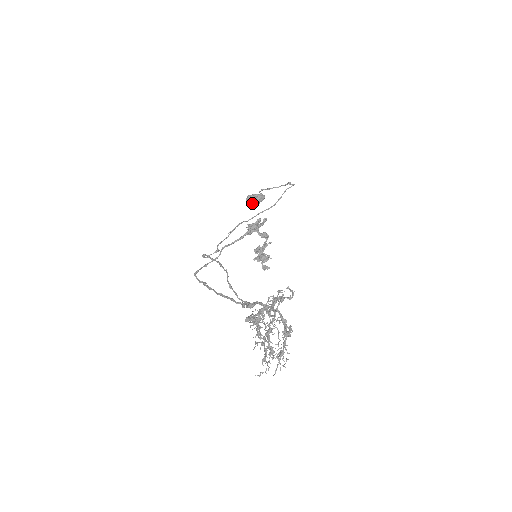
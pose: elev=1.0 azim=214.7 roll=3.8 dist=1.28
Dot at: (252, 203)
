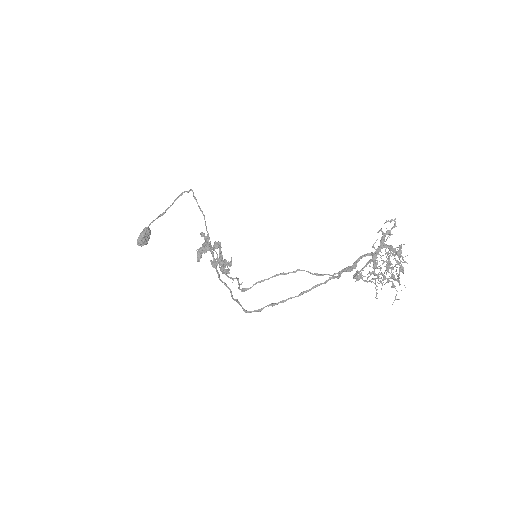
Dot at: (146, 242)
